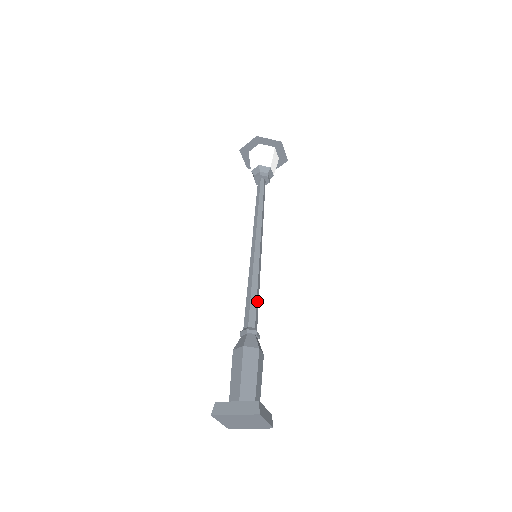
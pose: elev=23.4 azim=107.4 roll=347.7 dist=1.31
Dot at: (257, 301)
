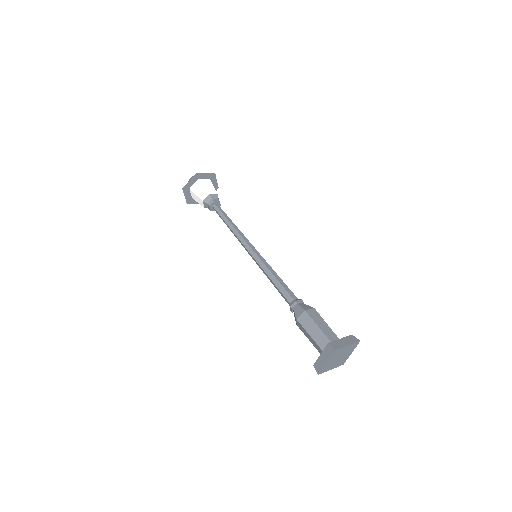
Dot at: (281, 283)
